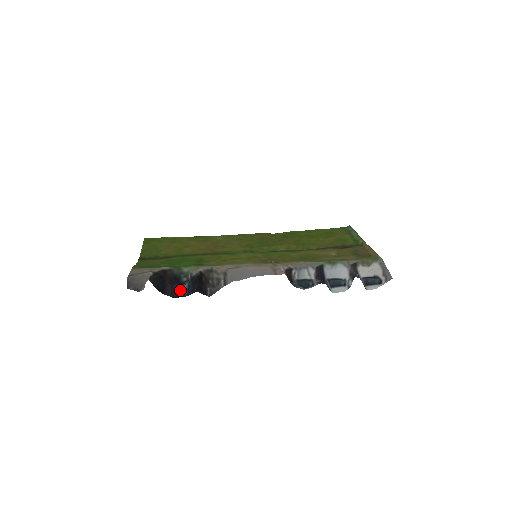
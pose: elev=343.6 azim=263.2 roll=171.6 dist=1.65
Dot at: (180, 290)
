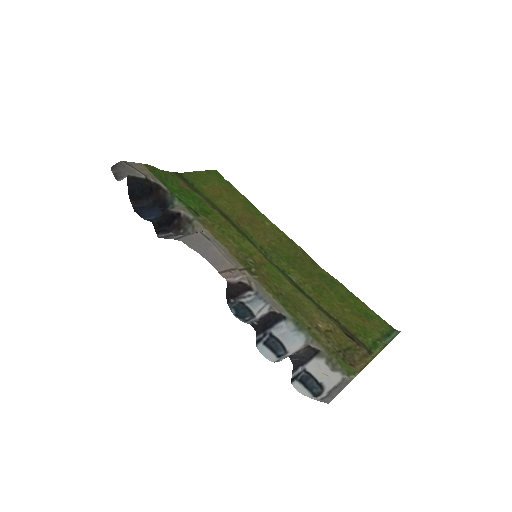
Dot at: (152, 213)
